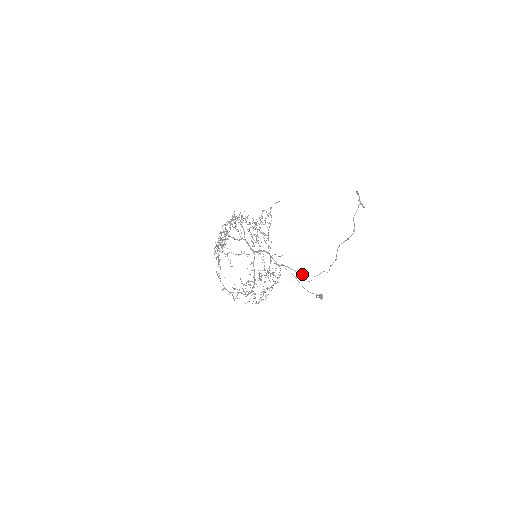
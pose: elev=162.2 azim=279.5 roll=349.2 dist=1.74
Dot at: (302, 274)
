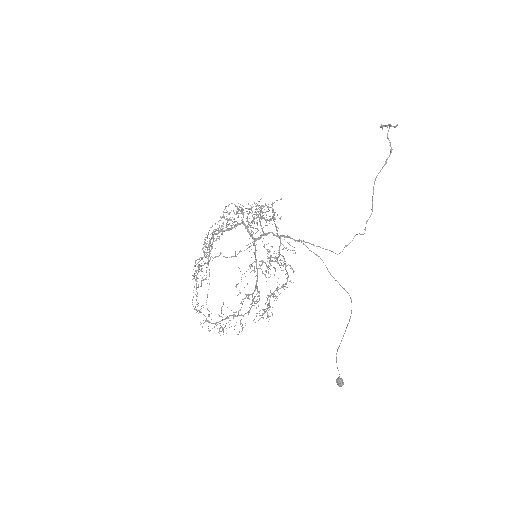
Dot at: (327, 249)
